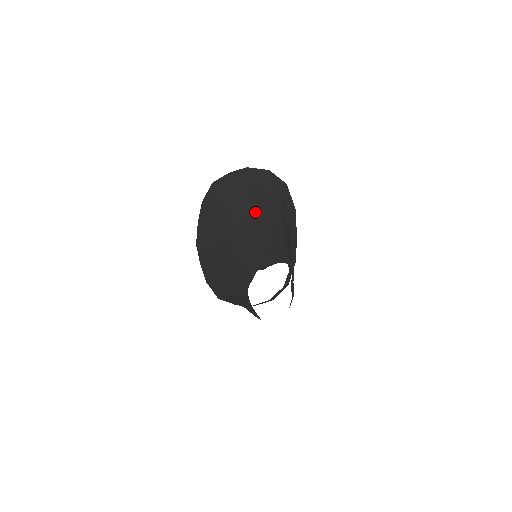
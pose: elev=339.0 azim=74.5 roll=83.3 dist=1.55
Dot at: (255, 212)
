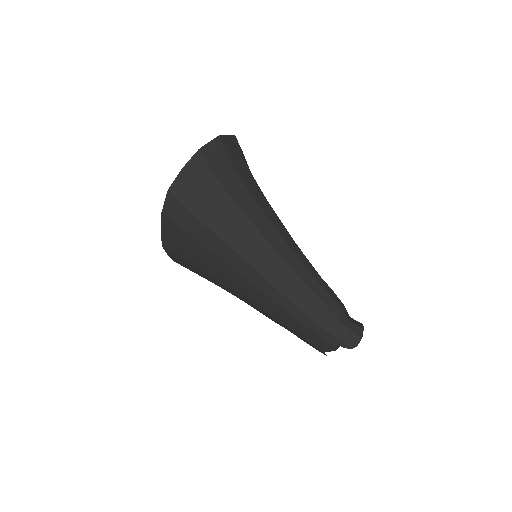
Dot at: (275, 250)
